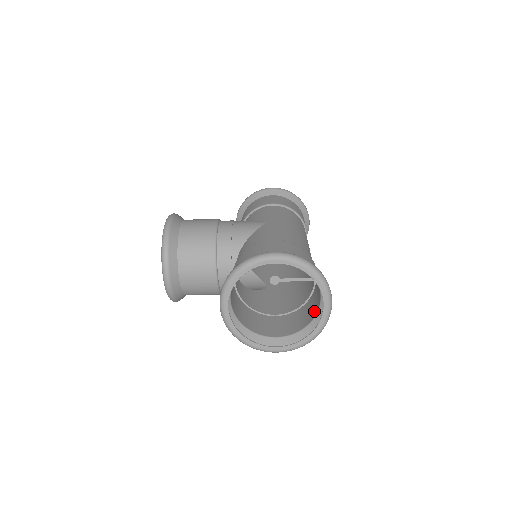
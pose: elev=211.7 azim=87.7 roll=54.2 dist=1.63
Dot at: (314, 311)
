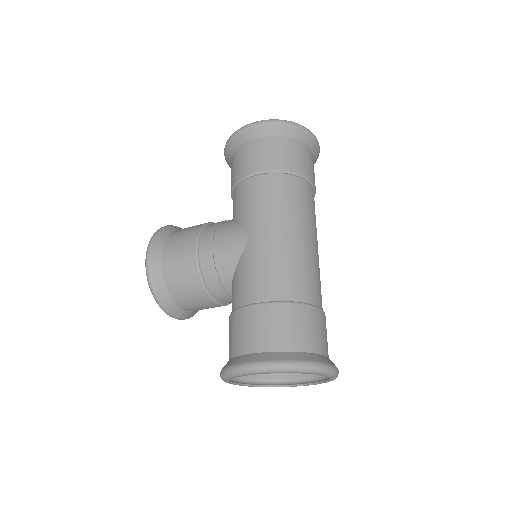
Dot at: occluded
